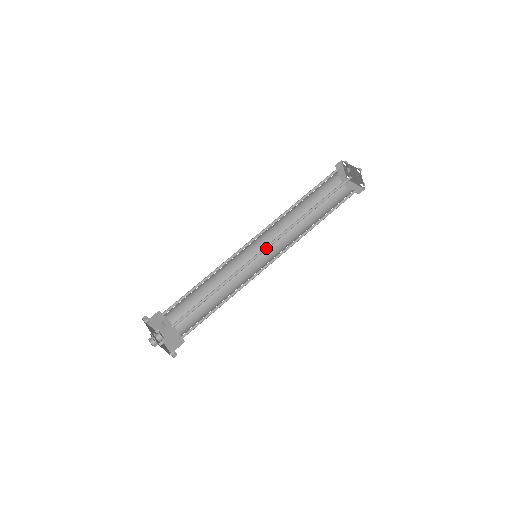
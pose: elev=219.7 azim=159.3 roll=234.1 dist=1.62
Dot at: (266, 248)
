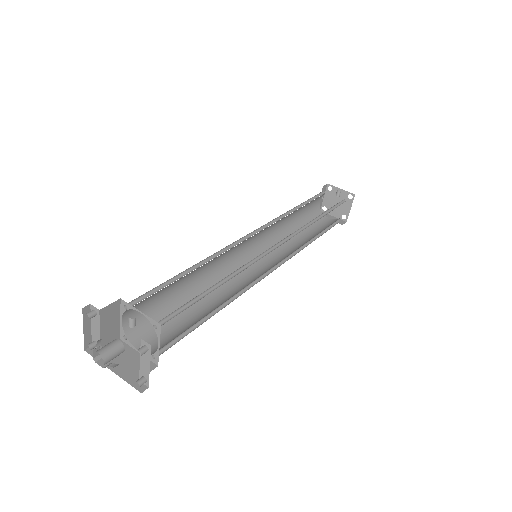
Dot at: (278, 244)
